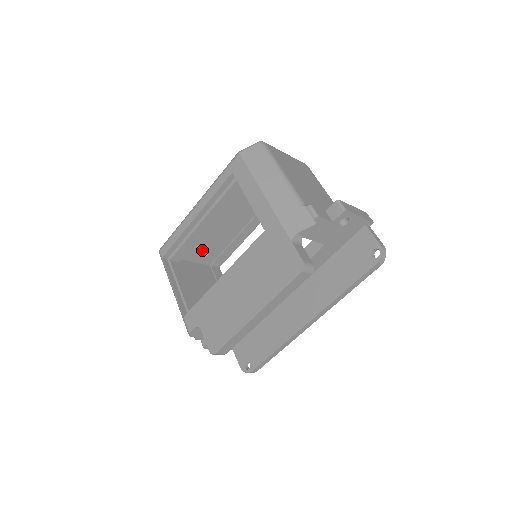
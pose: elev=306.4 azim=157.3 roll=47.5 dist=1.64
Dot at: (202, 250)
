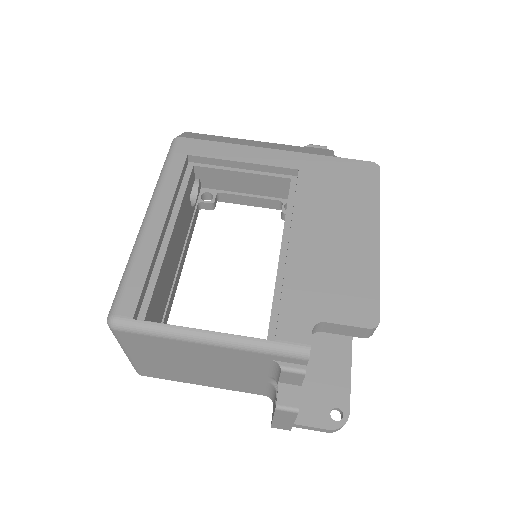
Dot at: occluded
